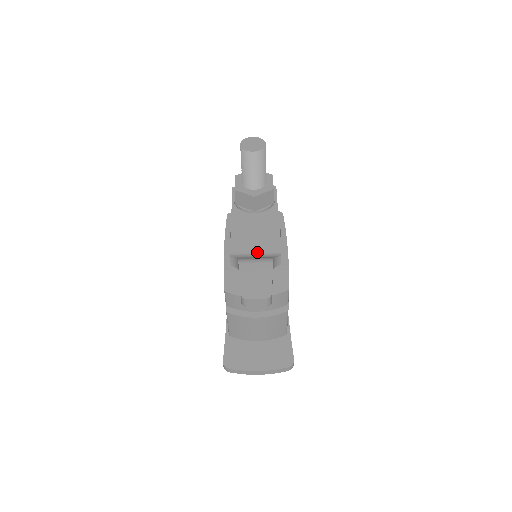
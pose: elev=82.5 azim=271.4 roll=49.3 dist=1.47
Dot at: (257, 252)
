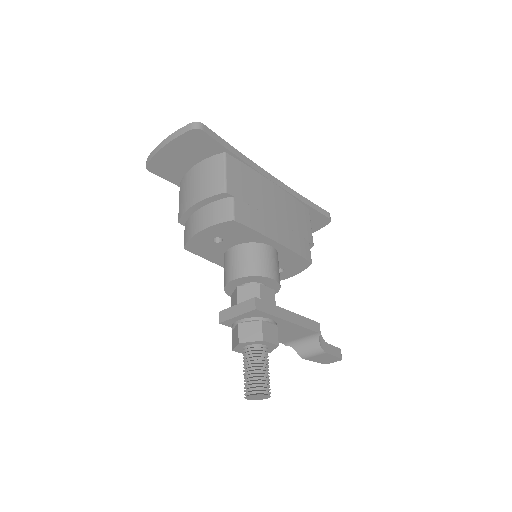
Dot at: (300, 338)
